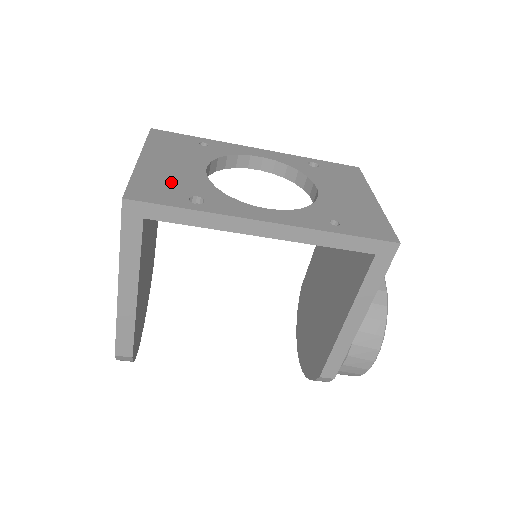
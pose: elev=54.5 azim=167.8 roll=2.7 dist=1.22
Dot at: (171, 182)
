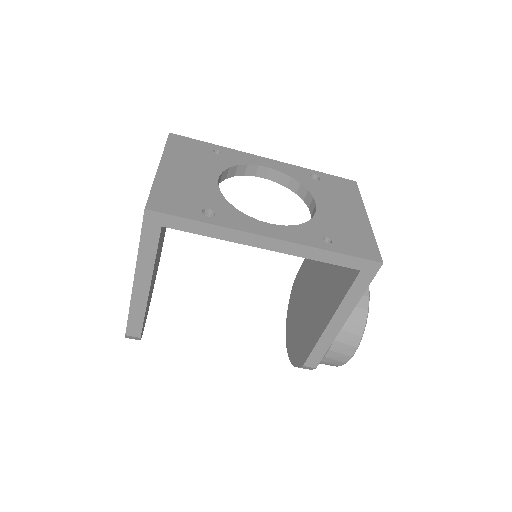
Dot at: (187, 193)
